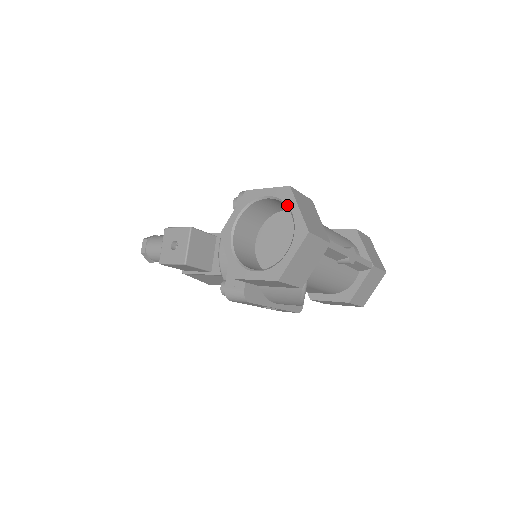
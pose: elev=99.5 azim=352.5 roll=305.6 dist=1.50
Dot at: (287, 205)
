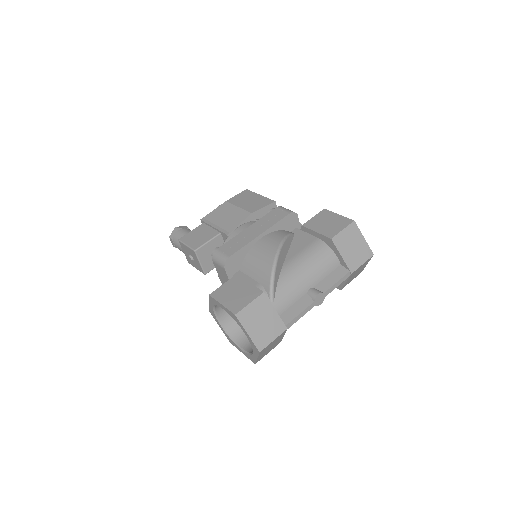
Dot at: occluded
